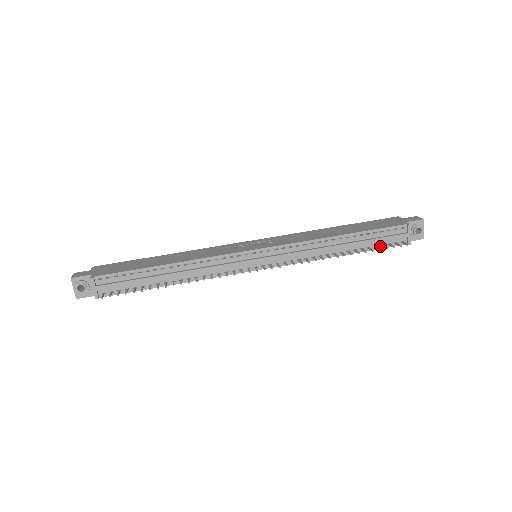
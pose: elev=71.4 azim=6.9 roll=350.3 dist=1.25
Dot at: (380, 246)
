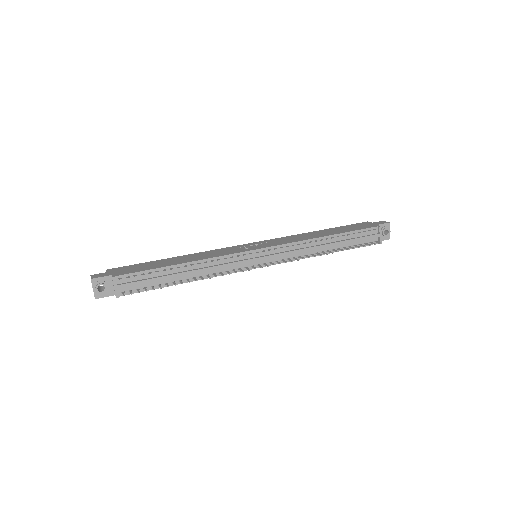
Dot at: (358, 245)
